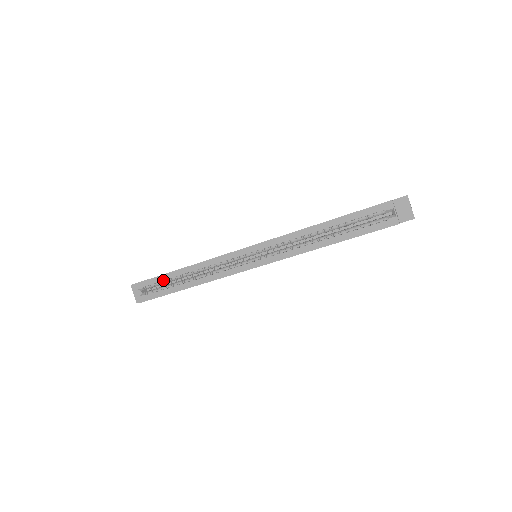
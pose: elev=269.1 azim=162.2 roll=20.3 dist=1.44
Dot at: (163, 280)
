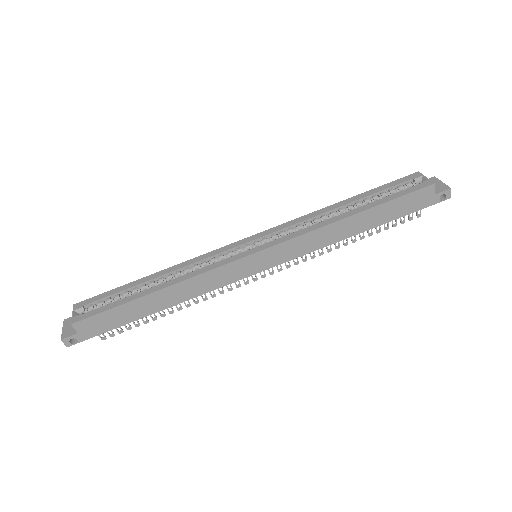
Dot at: (118, 293)
